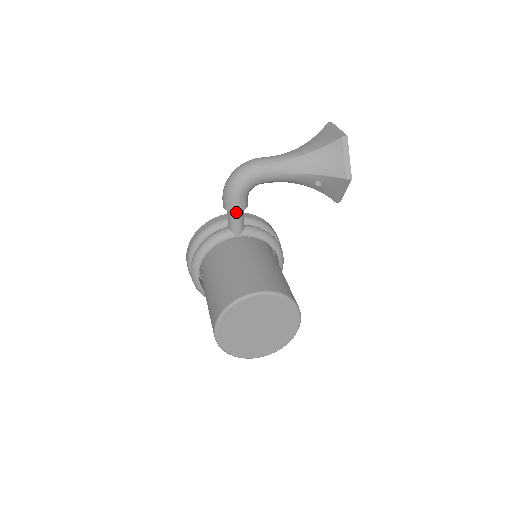
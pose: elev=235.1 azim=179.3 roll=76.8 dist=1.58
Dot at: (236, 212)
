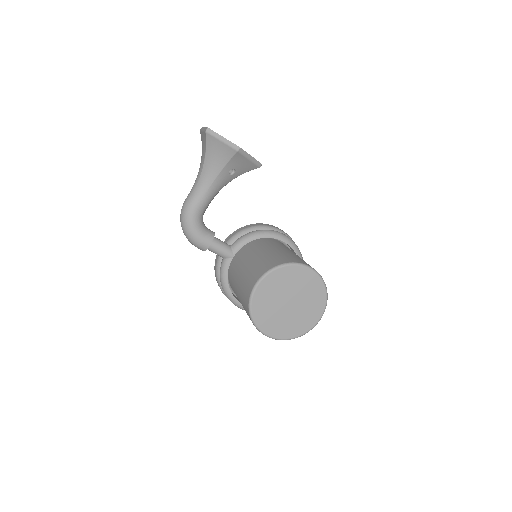
Dot at: (212, 245)
